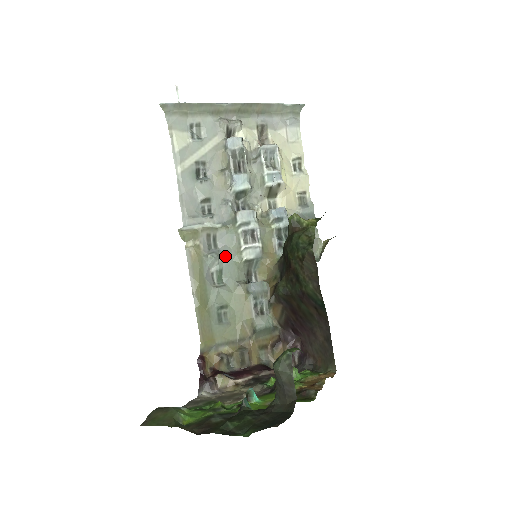
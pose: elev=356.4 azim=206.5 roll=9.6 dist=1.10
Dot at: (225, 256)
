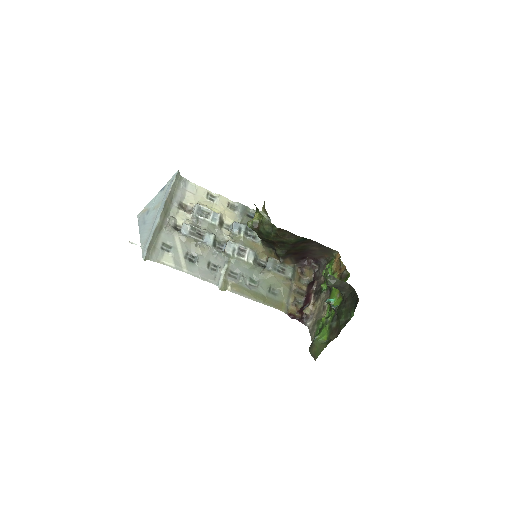
Dot at: (244, 272)
